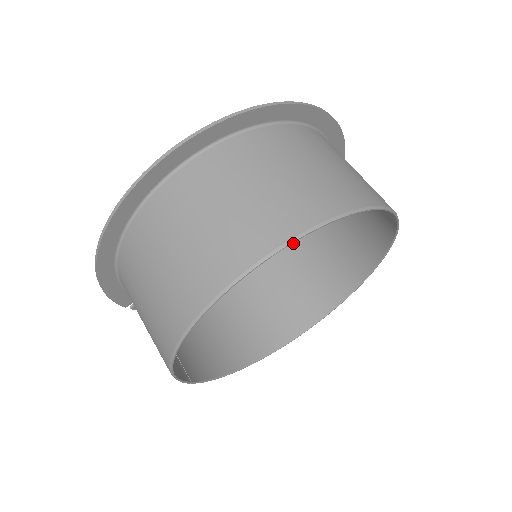
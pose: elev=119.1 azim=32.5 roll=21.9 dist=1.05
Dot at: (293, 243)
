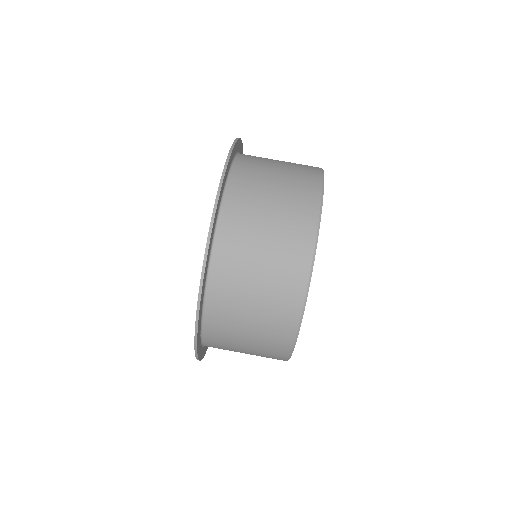
Dot at: occluded
